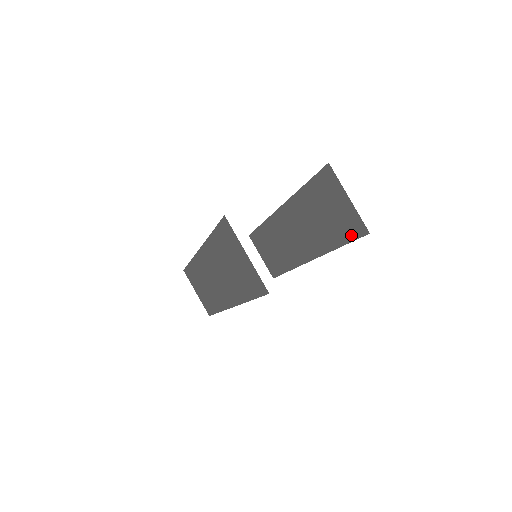
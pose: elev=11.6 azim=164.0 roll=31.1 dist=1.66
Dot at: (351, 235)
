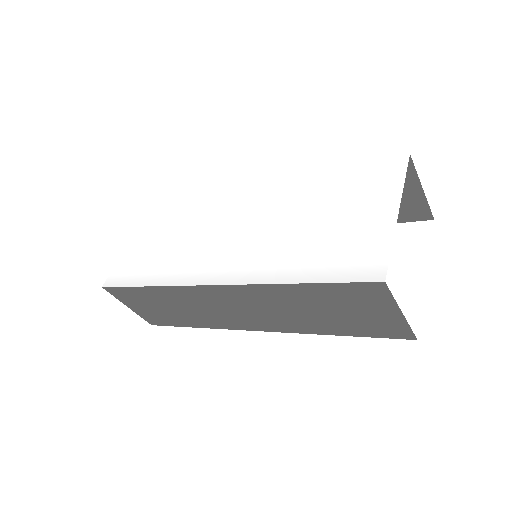
Dot at: (398, 218)
